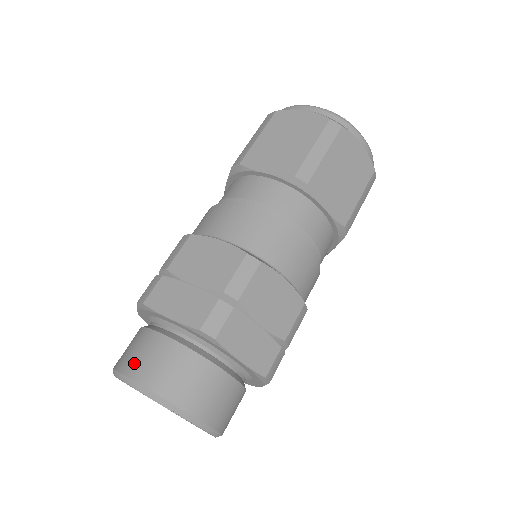
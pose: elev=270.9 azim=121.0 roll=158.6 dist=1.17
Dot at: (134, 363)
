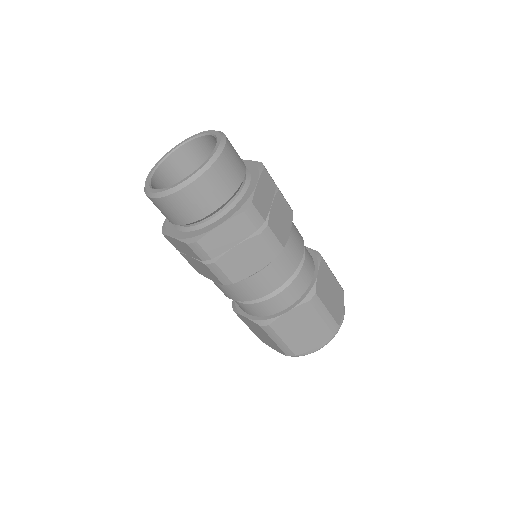
Dot at: occluded
